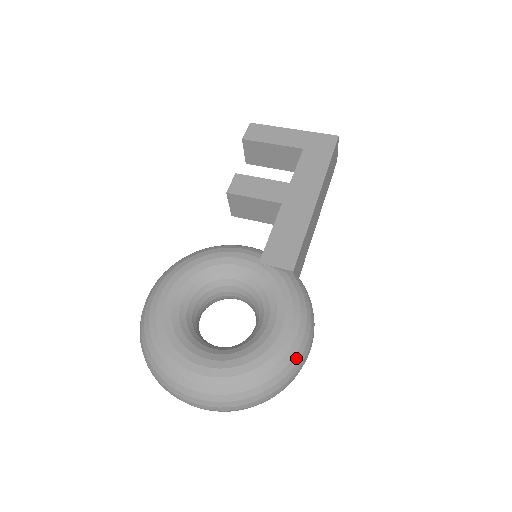
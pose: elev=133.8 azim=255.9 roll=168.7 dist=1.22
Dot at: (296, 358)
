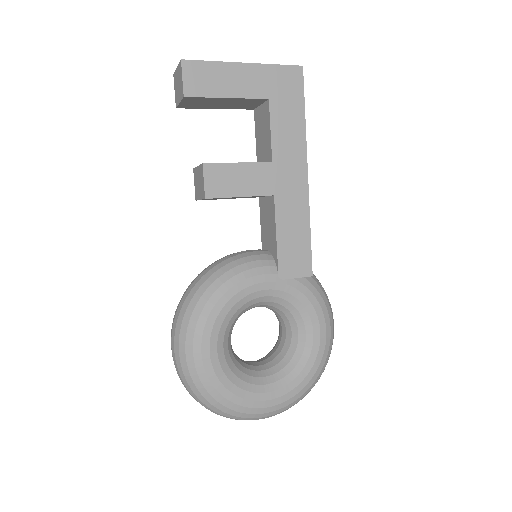
Dot at: occluded
